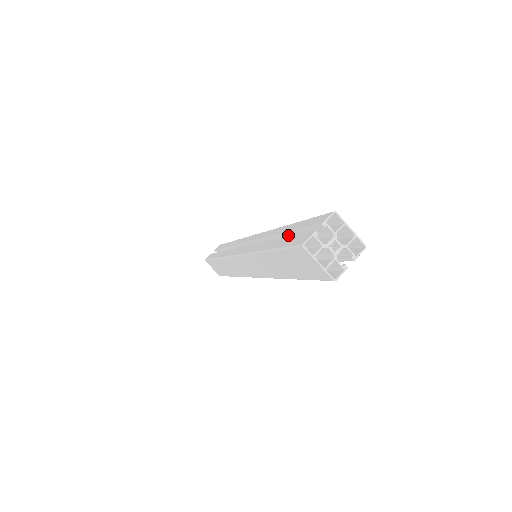
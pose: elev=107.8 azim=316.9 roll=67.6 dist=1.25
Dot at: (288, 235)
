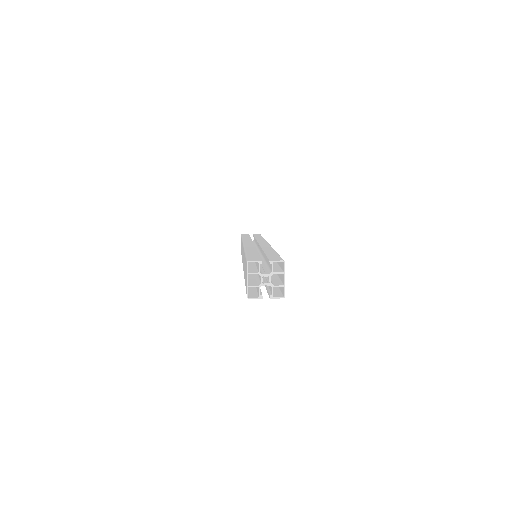
Dot at: (264, 255)
